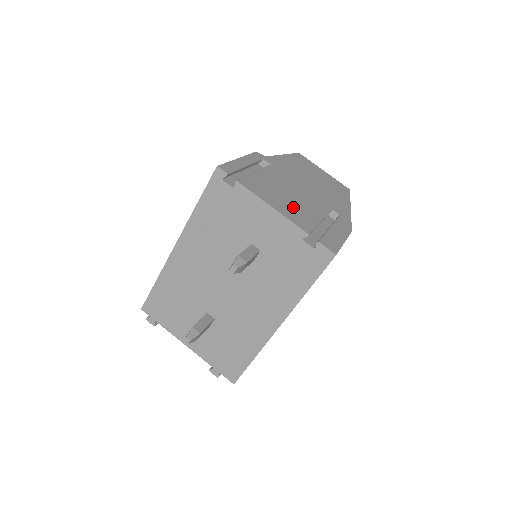
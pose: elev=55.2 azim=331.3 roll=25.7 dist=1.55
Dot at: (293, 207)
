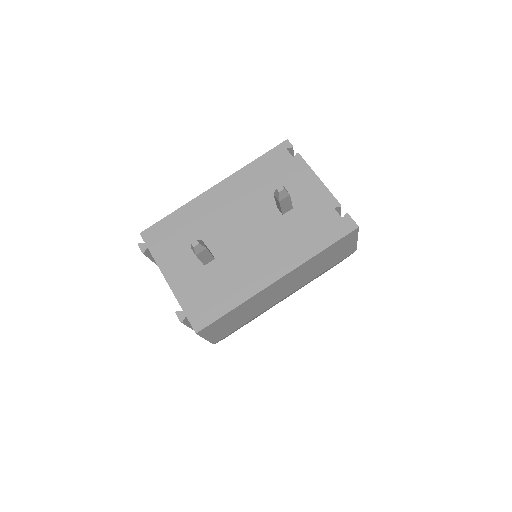
Dot at: occluded
